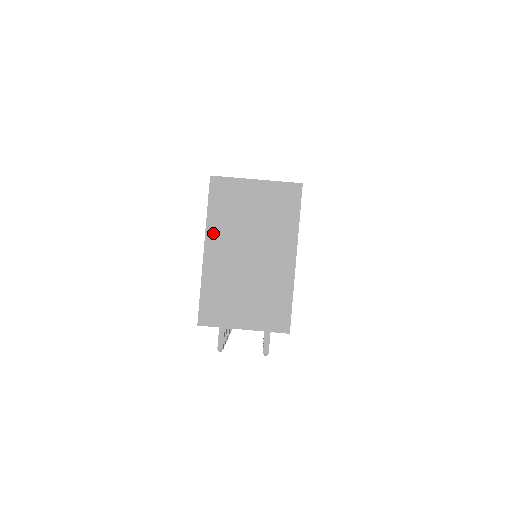
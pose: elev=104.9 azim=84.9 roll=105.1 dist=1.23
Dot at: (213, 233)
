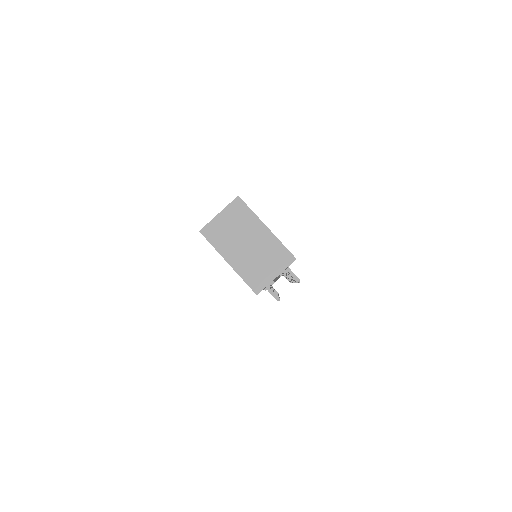
Dot at: (224, 252)
